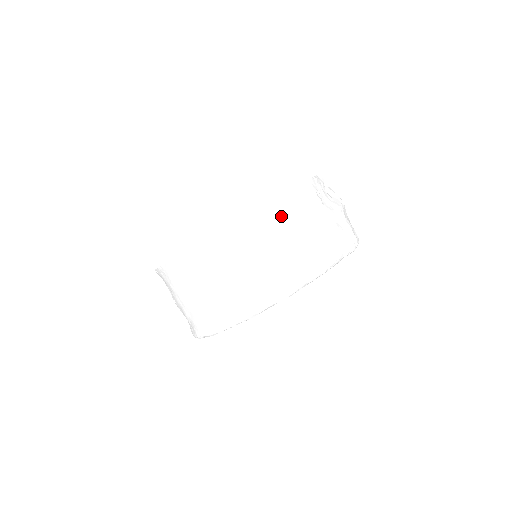
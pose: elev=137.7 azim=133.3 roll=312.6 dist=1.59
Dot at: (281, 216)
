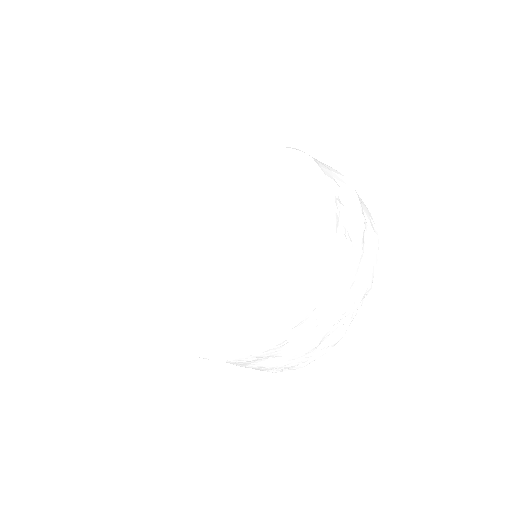
Dot at: (325, 303)
